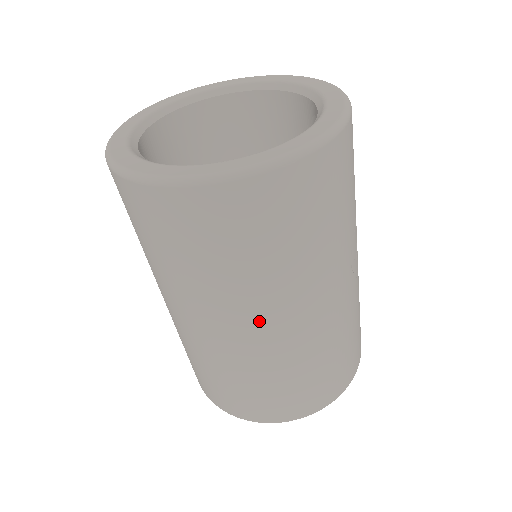
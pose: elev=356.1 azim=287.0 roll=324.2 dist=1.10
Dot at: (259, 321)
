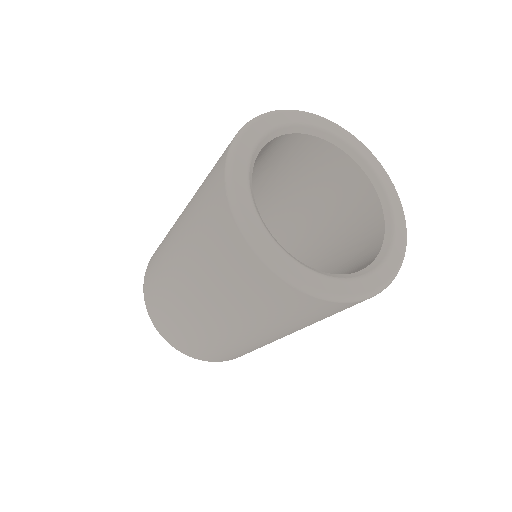
Dot at: (282, 336)
